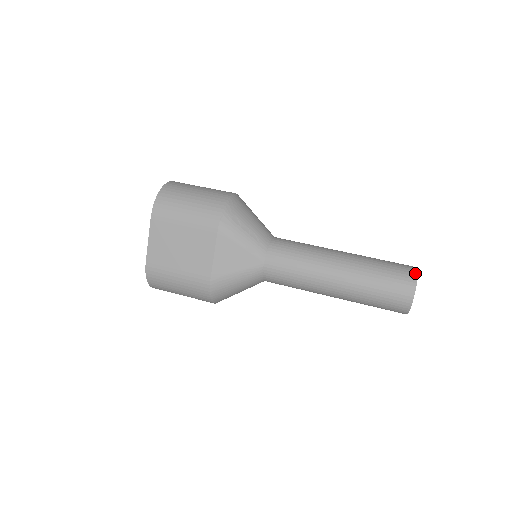
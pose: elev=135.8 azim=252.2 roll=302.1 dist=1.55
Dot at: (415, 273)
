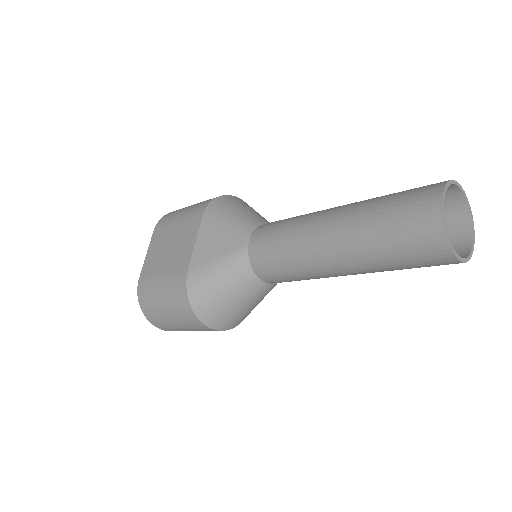
Dot at: occluded
